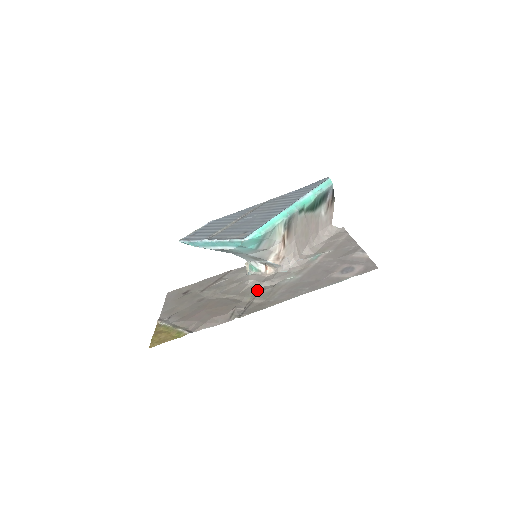
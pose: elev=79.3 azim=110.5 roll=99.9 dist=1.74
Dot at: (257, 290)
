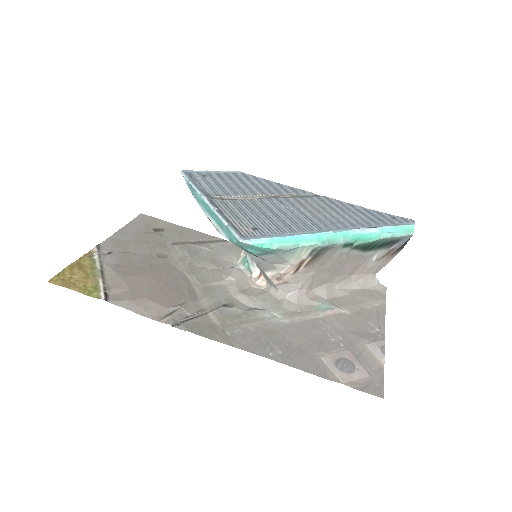
Dot at: (226, 299)
